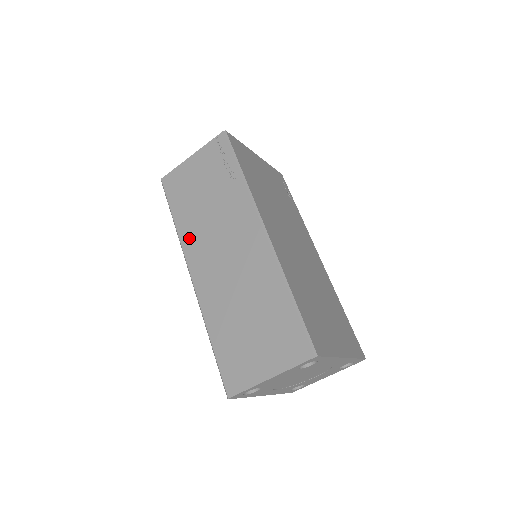
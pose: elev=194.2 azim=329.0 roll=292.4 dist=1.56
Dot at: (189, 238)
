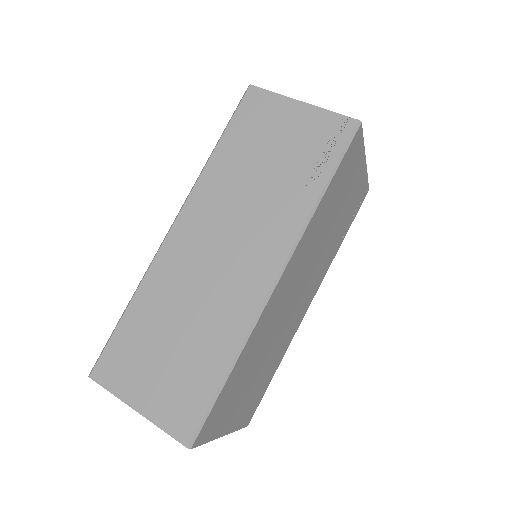
Dot at: (209, 187)
